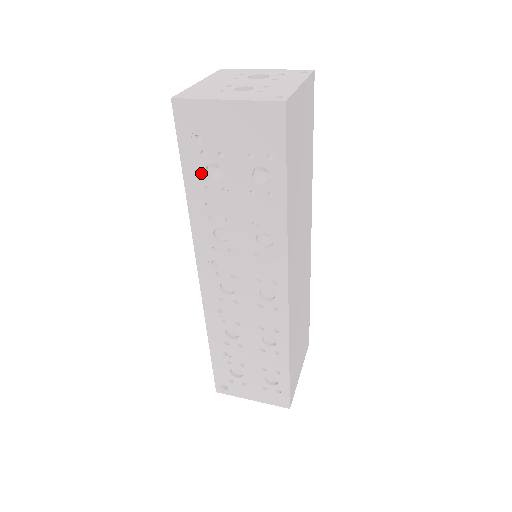
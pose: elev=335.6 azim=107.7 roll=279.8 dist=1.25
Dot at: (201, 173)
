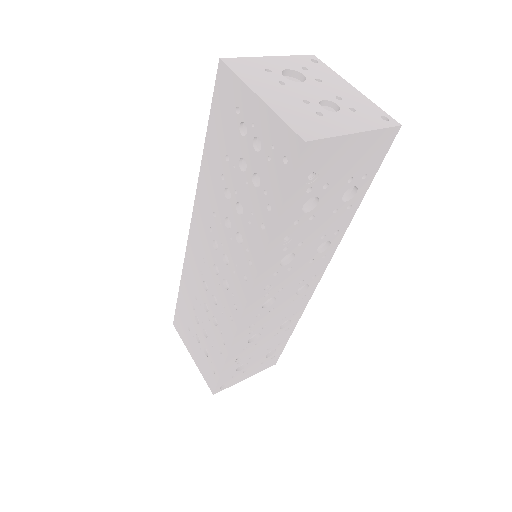
Dot at: (297, 210)
